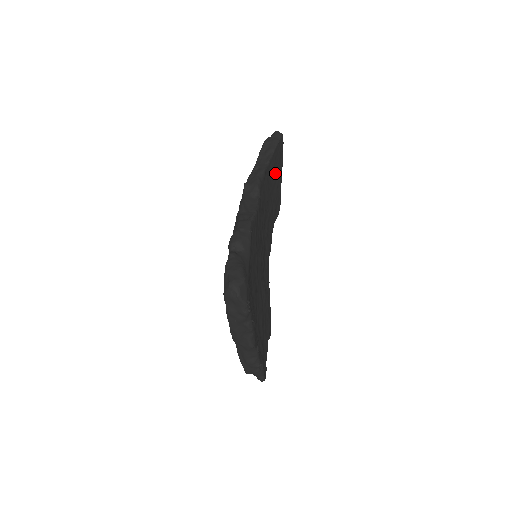
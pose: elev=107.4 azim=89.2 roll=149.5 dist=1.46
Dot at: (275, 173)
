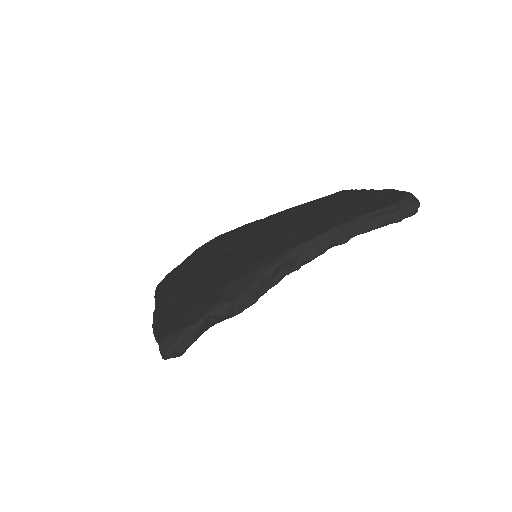
Dot at: occluded
